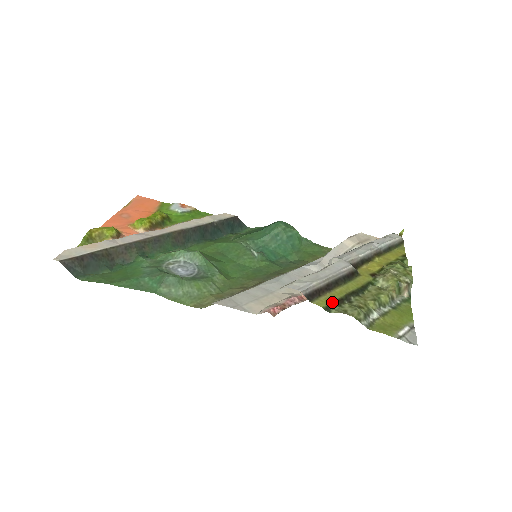
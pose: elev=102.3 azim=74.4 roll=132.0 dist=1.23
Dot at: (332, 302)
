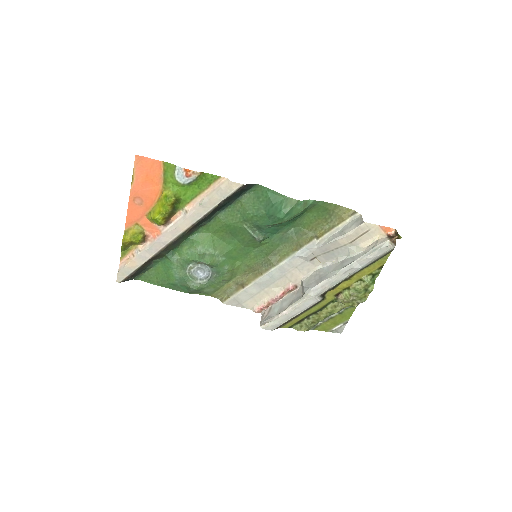
Dot at: (294, 324)
